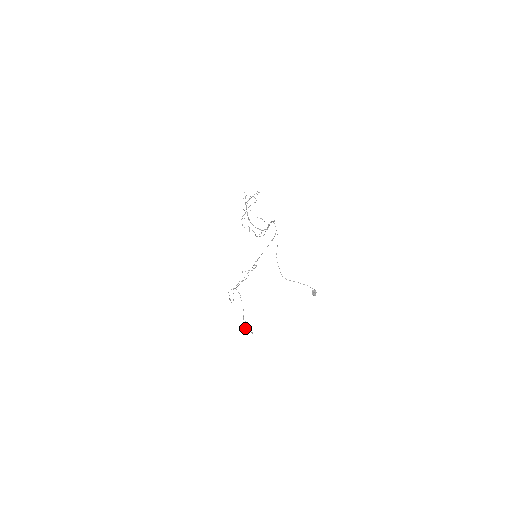
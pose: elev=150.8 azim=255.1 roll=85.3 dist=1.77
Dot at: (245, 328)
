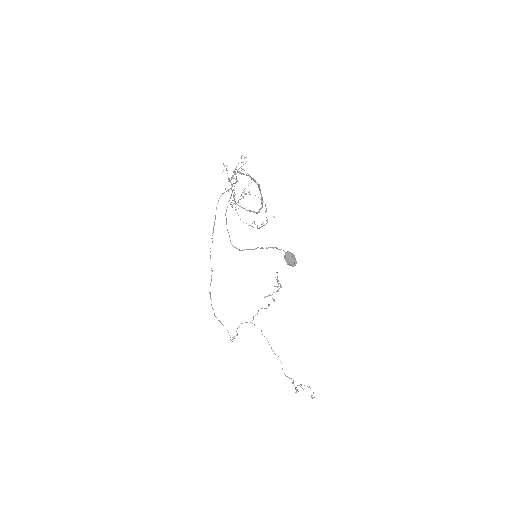
Dot at: occluded
